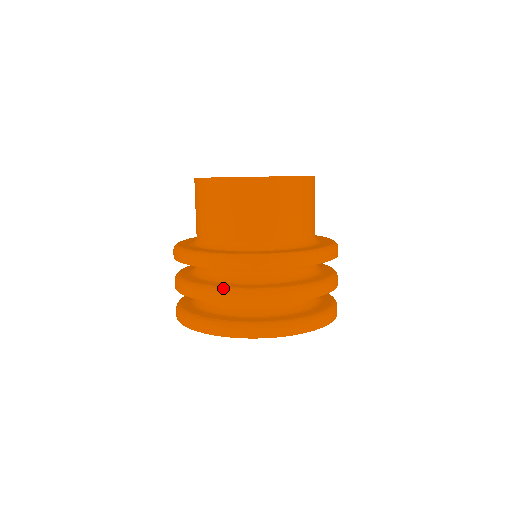
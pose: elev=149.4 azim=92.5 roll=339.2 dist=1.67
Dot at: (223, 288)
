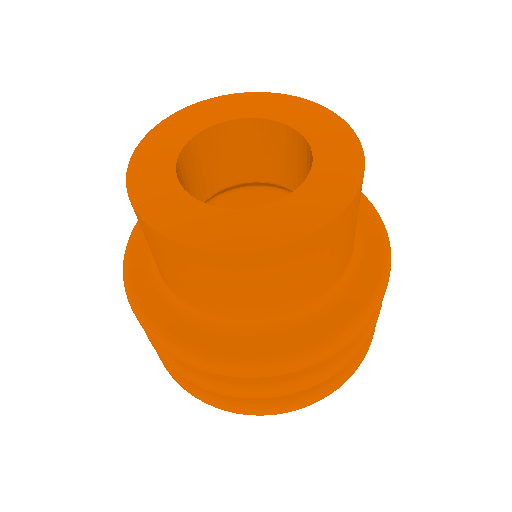
Dot at: (225, 382)
